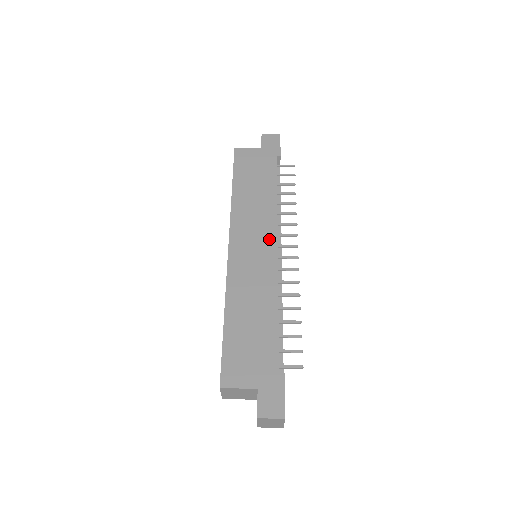
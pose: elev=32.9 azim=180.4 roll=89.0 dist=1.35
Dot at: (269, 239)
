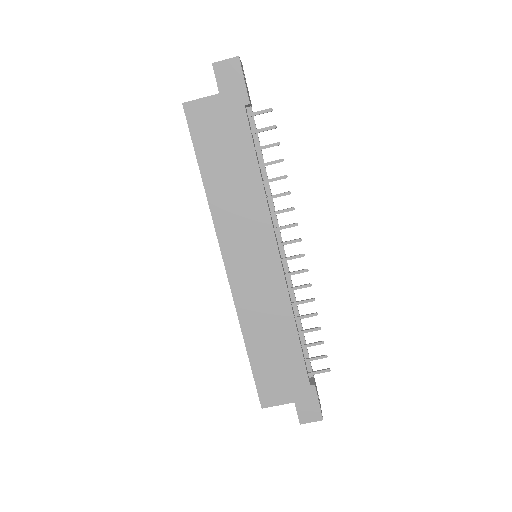
Dot at: (267, 245)
